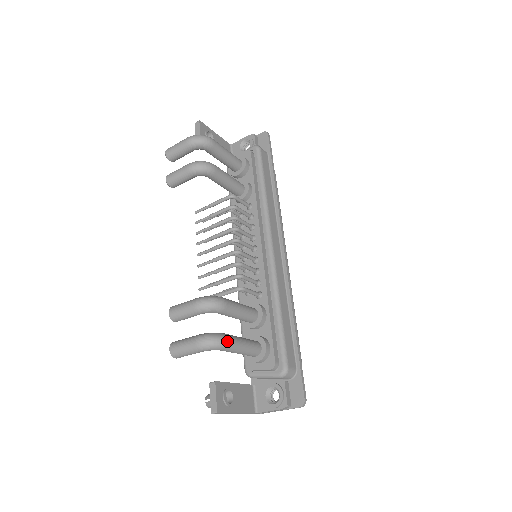
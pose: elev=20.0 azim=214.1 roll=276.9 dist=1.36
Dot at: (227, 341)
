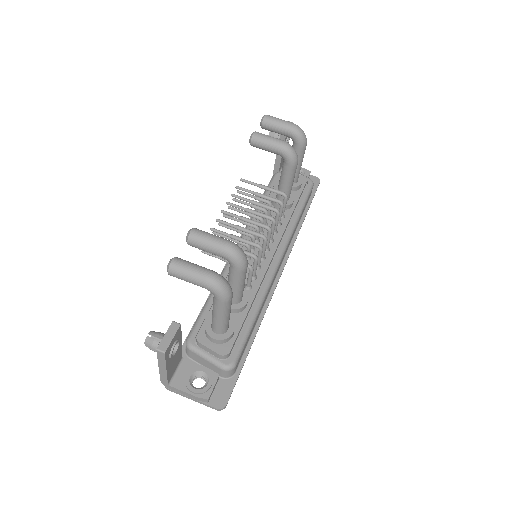
Dot at: (231, 297)
